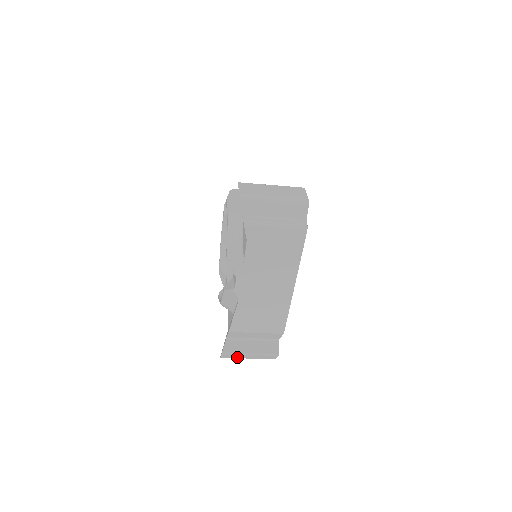
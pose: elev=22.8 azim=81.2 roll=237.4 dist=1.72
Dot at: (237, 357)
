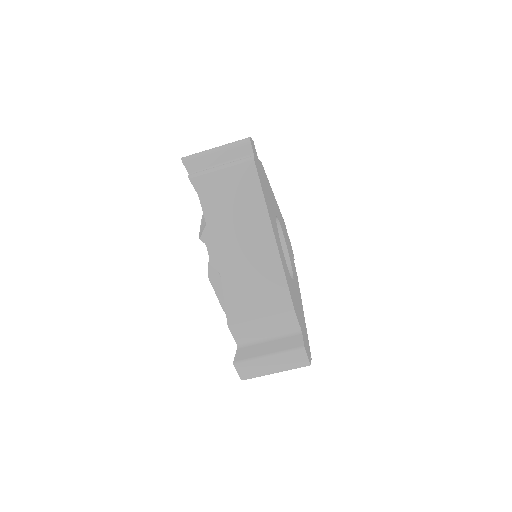
Dot at: (259, 371)
